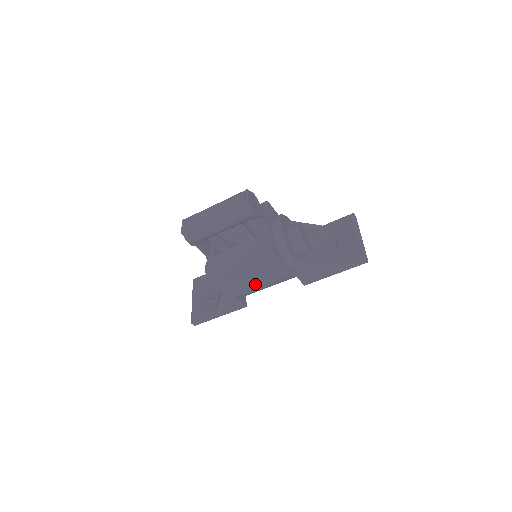
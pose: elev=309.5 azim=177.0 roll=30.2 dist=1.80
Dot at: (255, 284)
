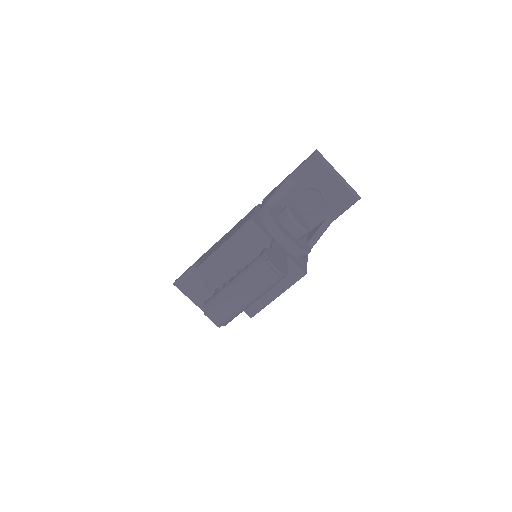
Dot at: occluded
